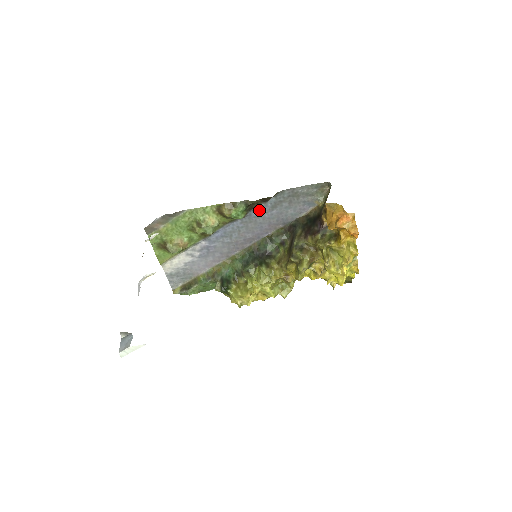
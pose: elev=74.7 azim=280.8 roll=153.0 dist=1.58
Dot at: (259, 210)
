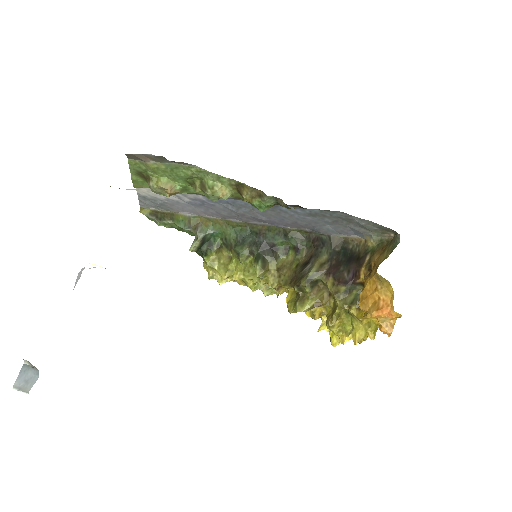
Dot at: (291, 208)
